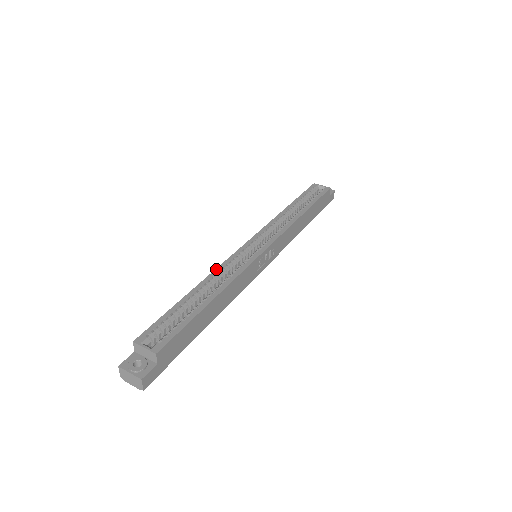
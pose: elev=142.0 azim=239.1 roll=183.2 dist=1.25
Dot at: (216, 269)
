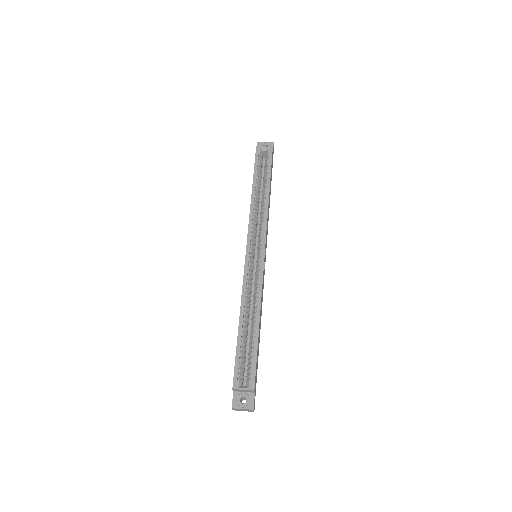
Dot at: (242, 292)
